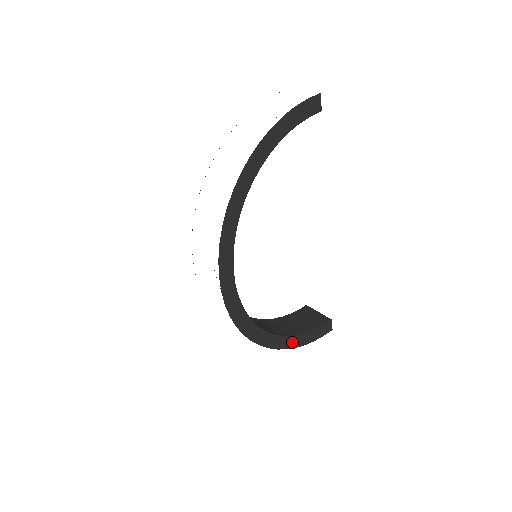
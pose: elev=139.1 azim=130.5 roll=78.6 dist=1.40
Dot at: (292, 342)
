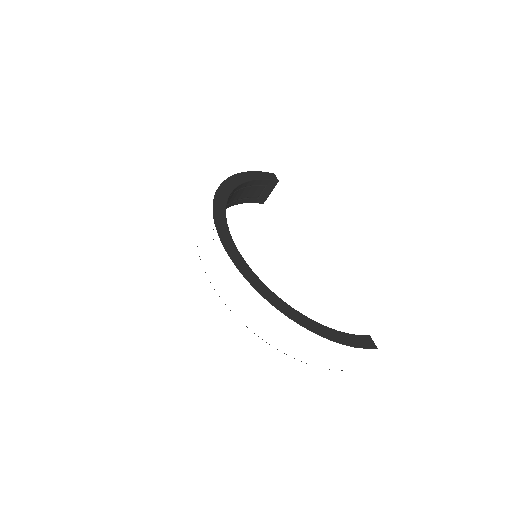
Dot at: (321, 330)
